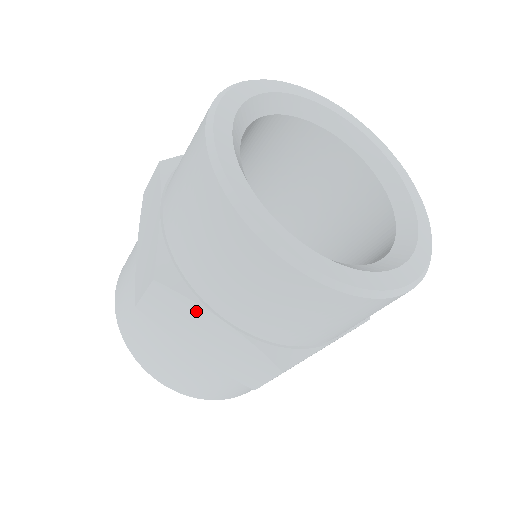
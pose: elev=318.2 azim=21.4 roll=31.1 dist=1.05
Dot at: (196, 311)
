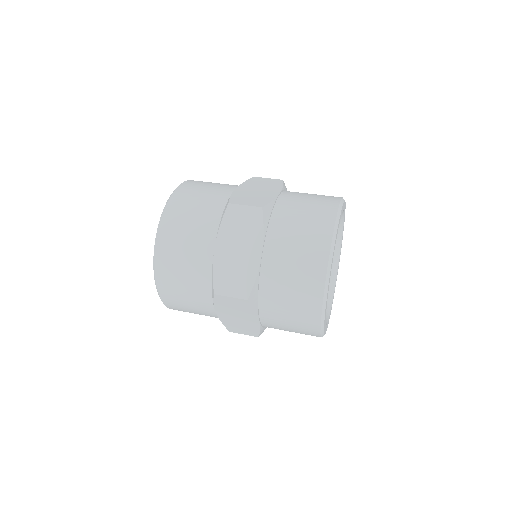
Dot at: (251, 313)
